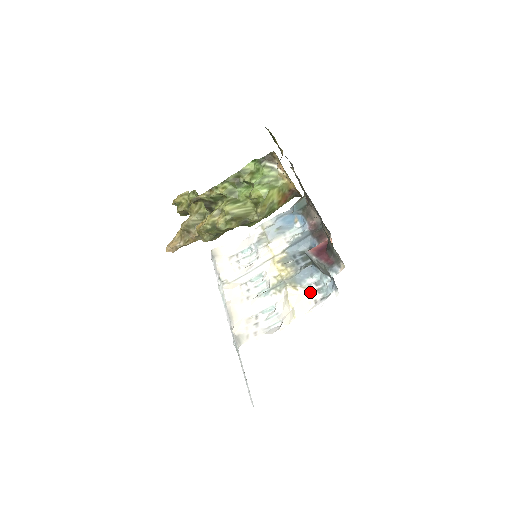
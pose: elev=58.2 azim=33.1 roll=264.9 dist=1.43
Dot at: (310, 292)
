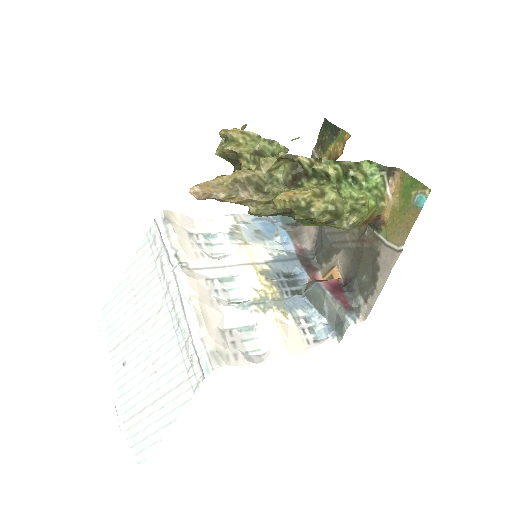
Dot at: (300, 327)
